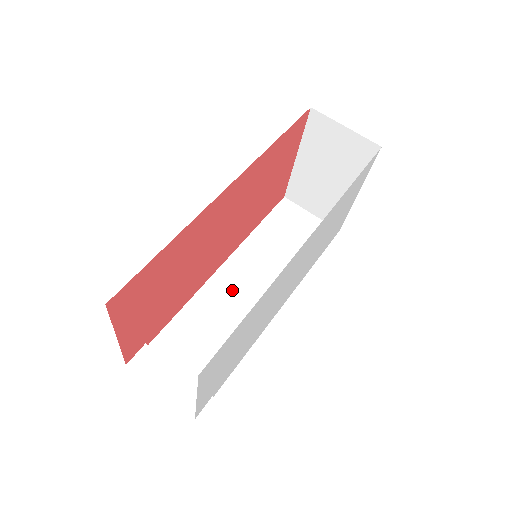
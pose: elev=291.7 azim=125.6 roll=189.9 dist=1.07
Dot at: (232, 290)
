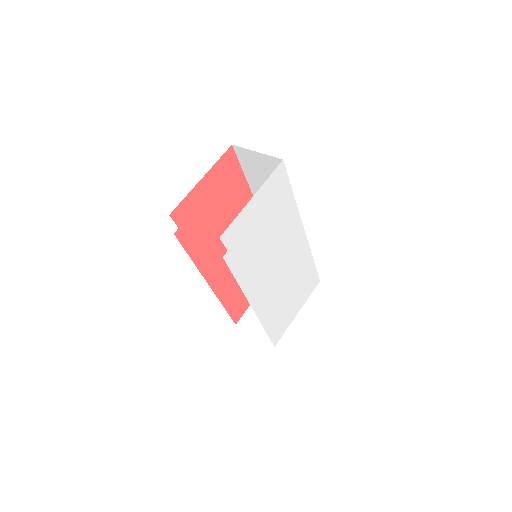
Dot at: occluded
